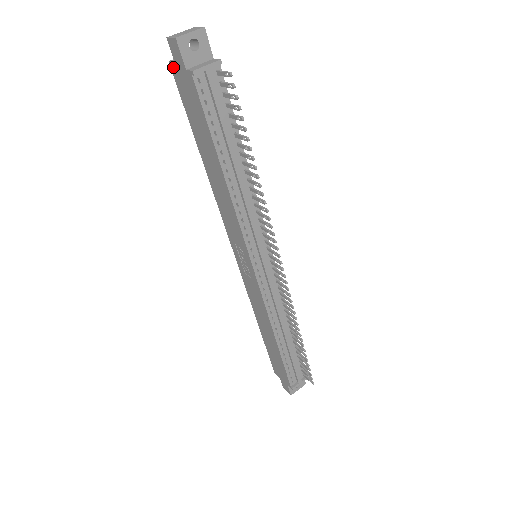
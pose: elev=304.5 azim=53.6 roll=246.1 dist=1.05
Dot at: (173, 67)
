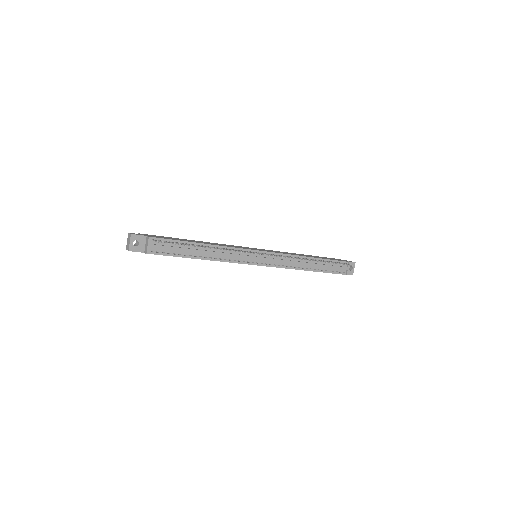
Dot at: occluded
